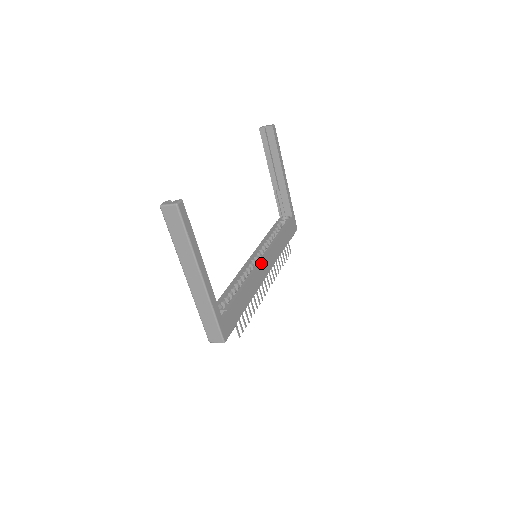
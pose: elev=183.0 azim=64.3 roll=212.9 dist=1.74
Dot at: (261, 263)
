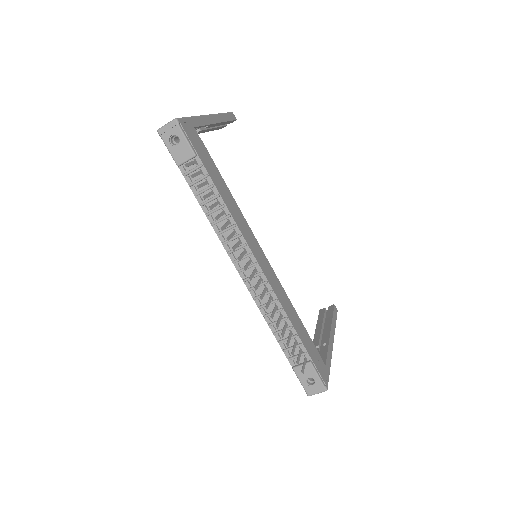
Dot at: (259, 246)
